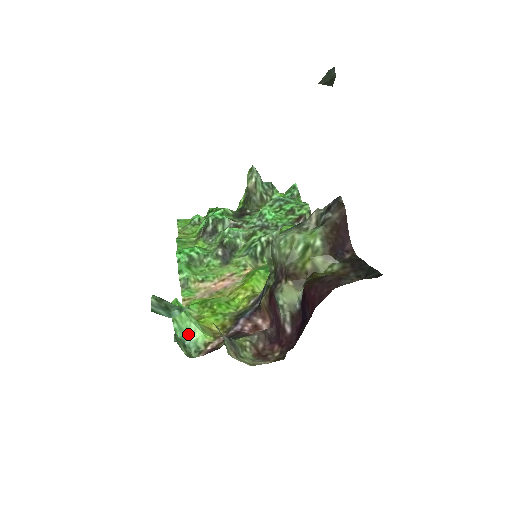
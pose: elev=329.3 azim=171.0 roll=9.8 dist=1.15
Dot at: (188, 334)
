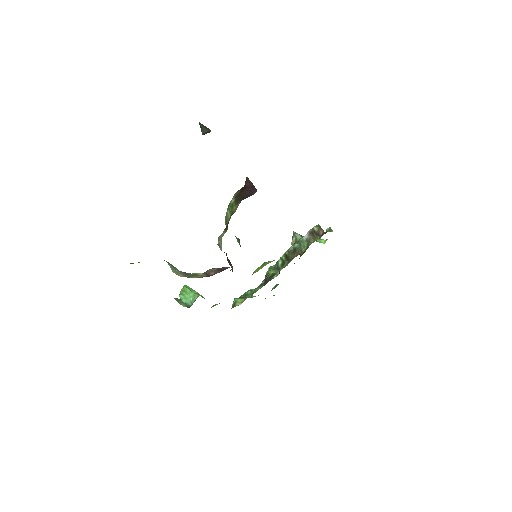
Dot at: (192, 300)
